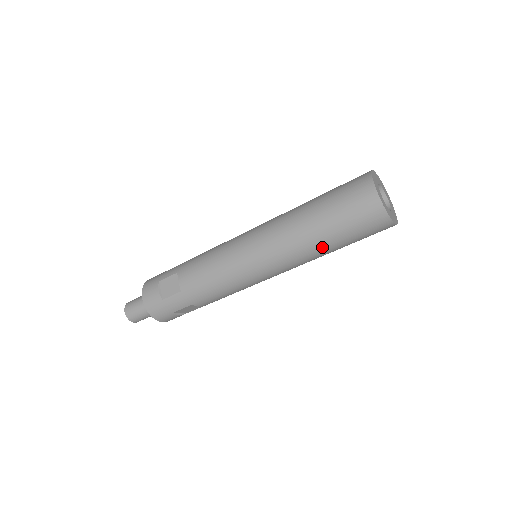
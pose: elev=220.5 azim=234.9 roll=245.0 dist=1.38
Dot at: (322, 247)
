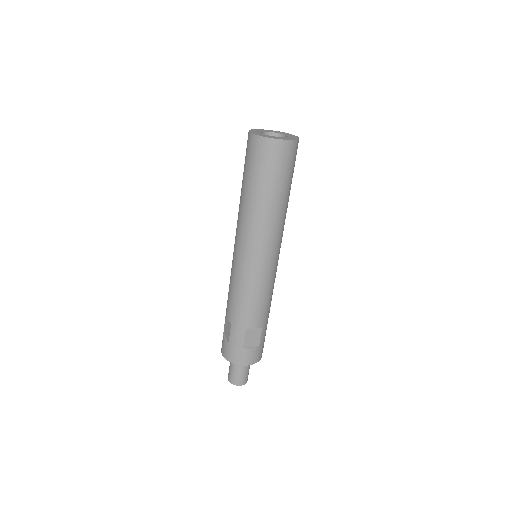
Dot at: (263, 202)
